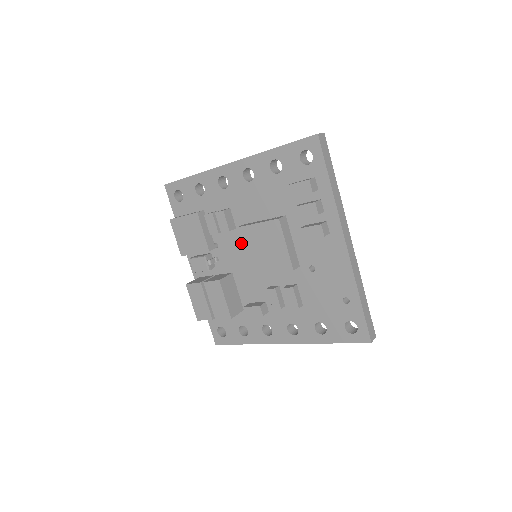
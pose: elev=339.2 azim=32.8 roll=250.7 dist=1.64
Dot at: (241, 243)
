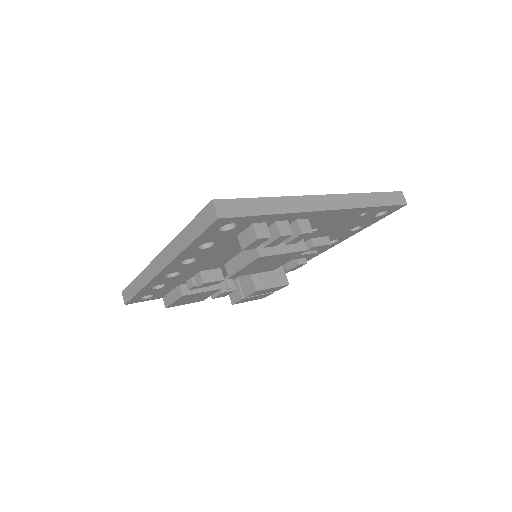
Dot at: occluded
